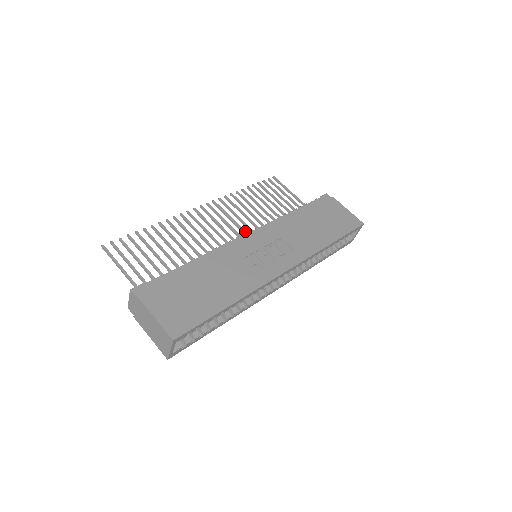
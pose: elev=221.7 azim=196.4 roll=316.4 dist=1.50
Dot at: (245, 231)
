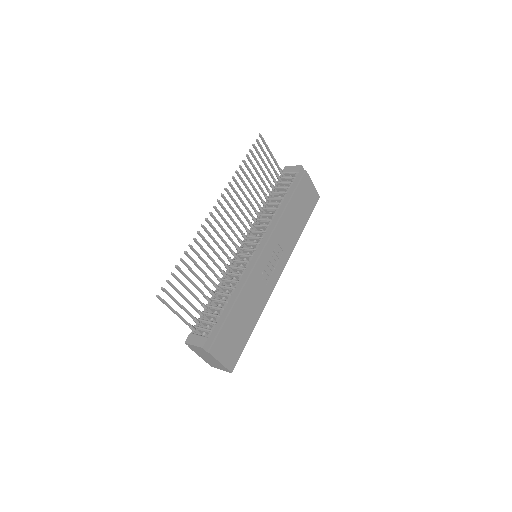
Dot at: (245, 225)
